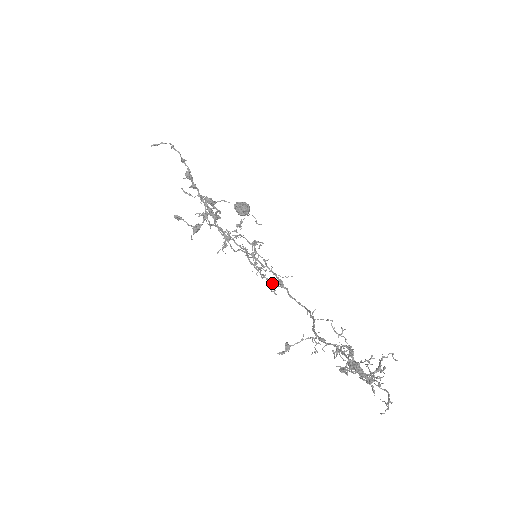
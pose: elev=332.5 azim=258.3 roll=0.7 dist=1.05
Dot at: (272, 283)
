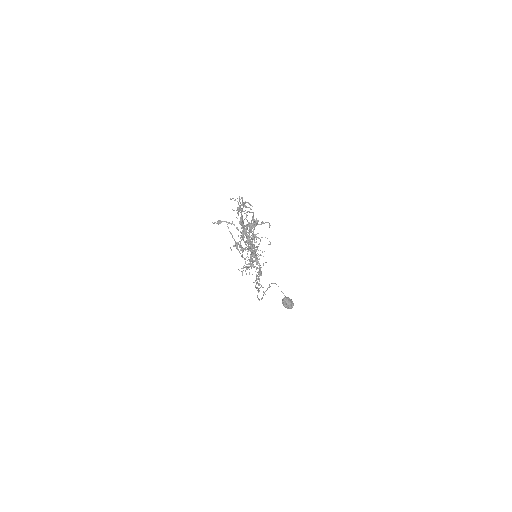
Dot at: (259, 285)
